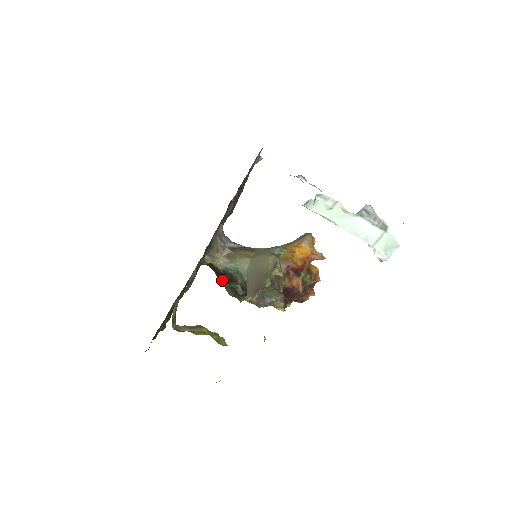
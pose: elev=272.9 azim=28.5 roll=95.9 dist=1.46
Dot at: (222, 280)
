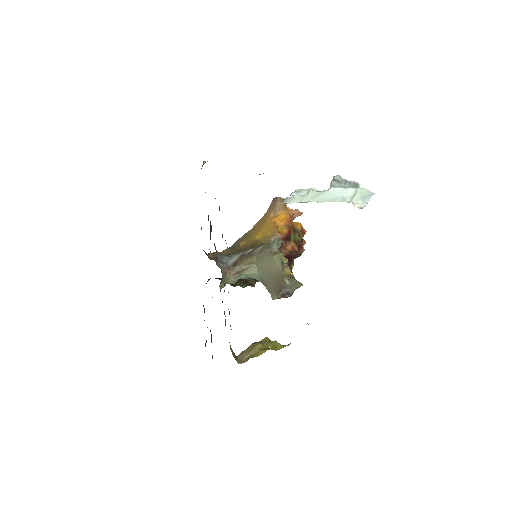
Dot at: (234, 284)
